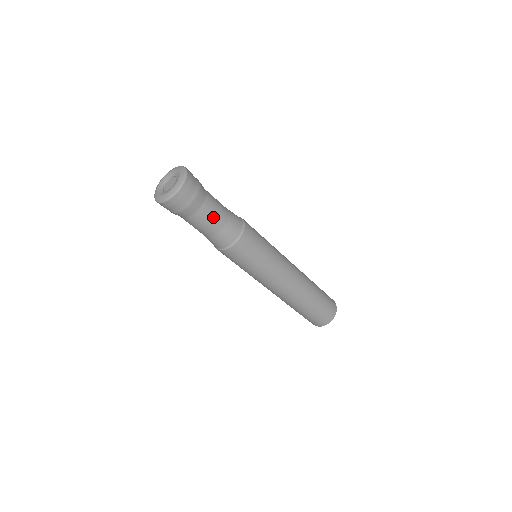
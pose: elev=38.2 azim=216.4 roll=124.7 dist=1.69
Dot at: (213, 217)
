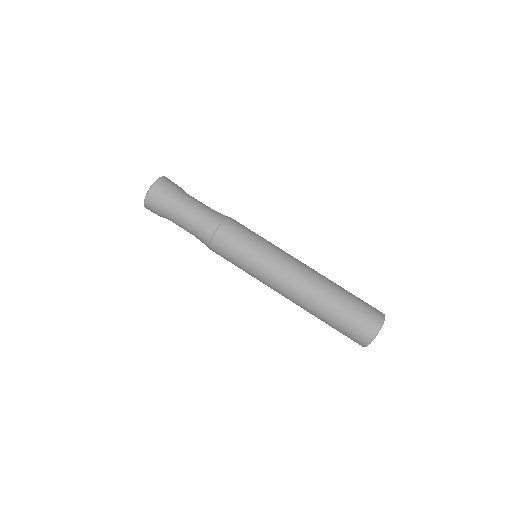
Dot at: (186, 214)
